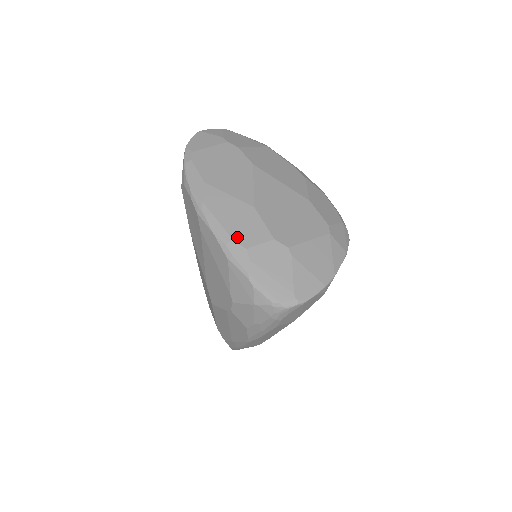
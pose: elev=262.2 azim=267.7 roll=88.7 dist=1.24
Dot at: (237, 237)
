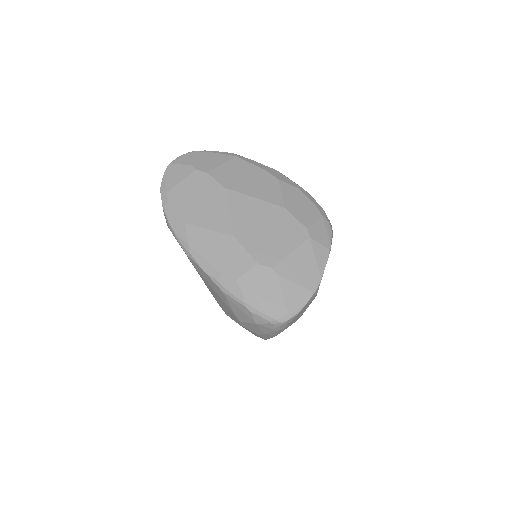
Dot at: (225, 271)
